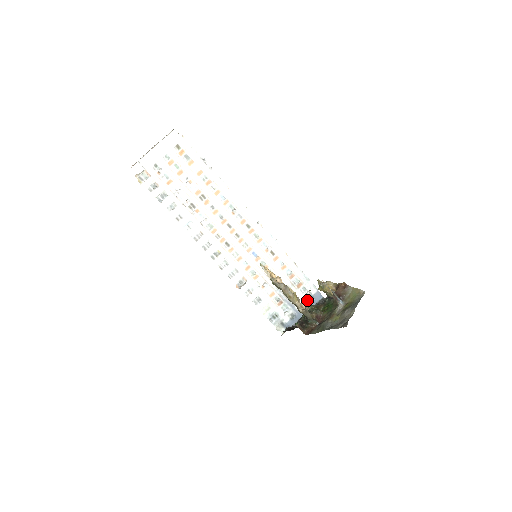
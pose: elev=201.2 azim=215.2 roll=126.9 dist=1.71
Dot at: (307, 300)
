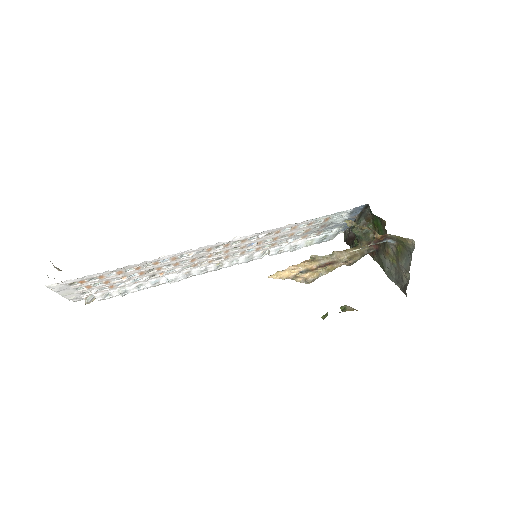
Dot at: (347, 217)
